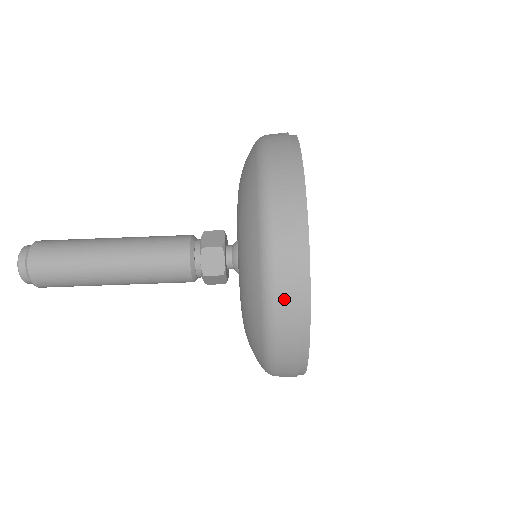
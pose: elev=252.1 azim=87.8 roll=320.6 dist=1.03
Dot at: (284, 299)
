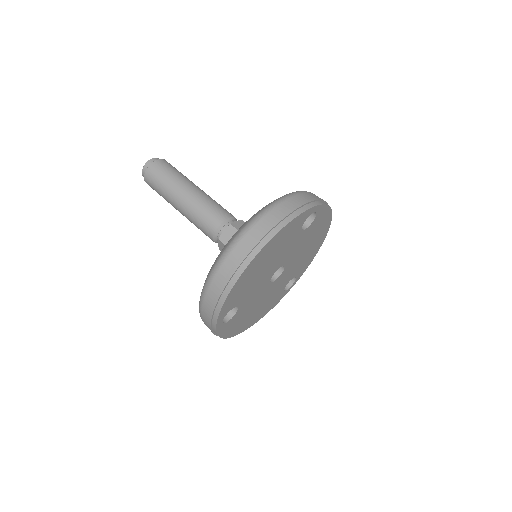
Dot at: (228, 264)
